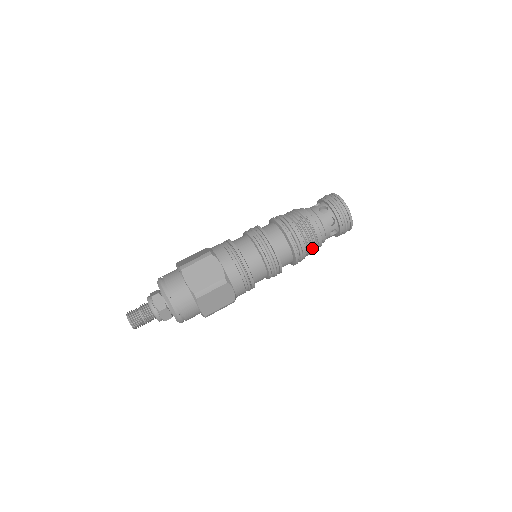
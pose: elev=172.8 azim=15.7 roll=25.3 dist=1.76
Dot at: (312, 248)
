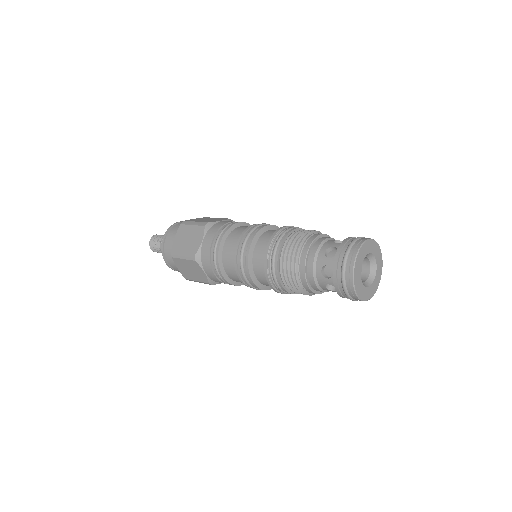
Dot at: (296, 287)
